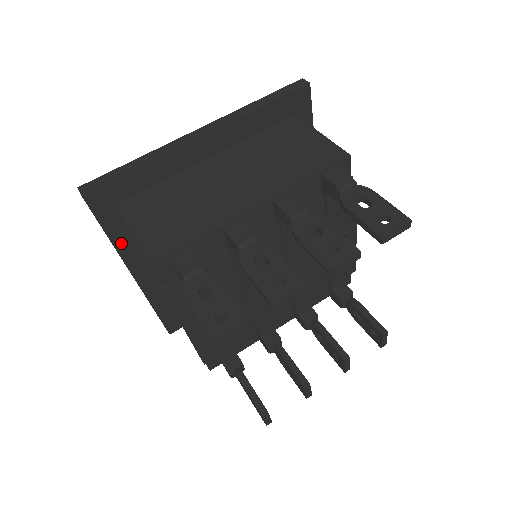
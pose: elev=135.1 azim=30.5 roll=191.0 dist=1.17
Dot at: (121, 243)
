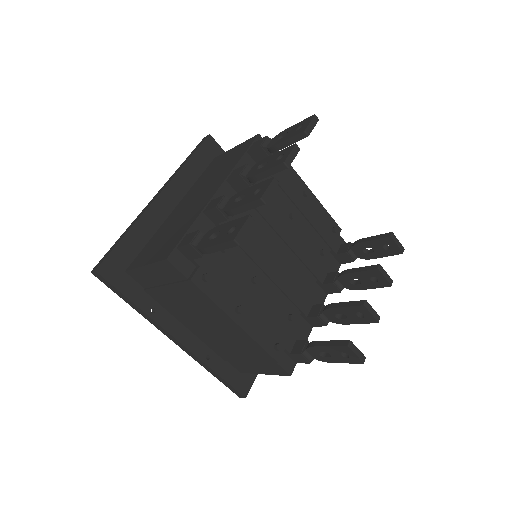
Dot at: (148, 307)
